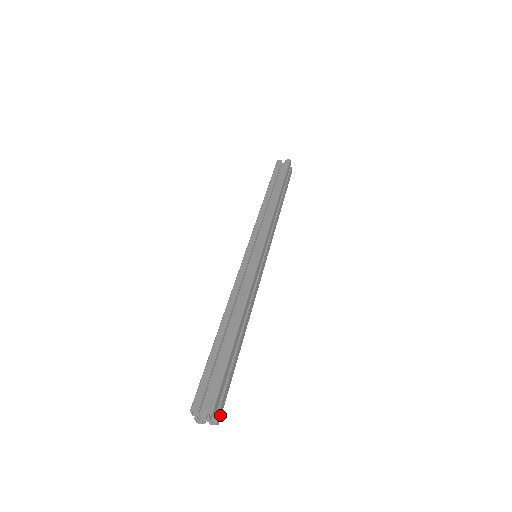
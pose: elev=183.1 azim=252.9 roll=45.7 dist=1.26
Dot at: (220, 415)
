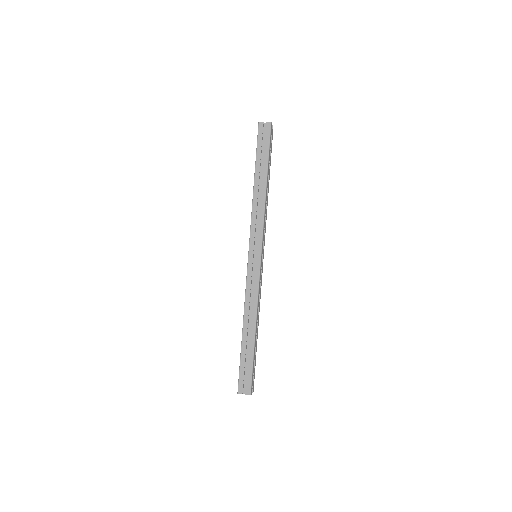
Dot at: (253, 387)
